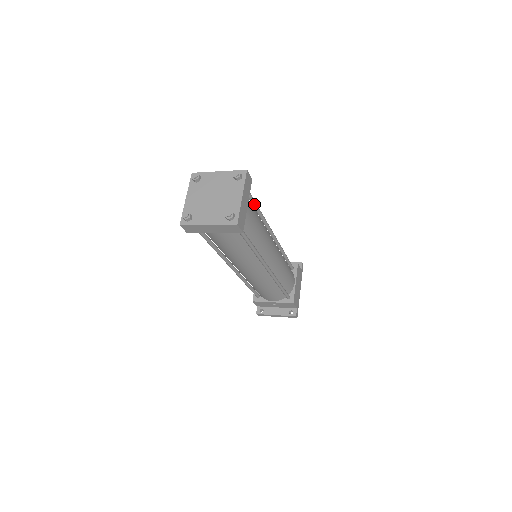
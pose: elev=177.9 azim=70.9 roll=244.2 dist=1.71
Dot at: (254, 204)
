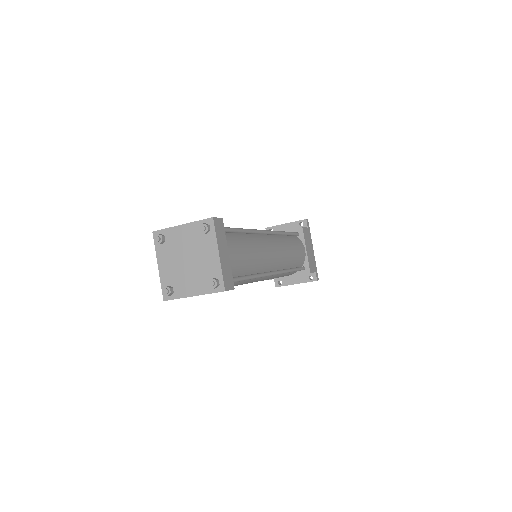
Dot at: (235, 232)
